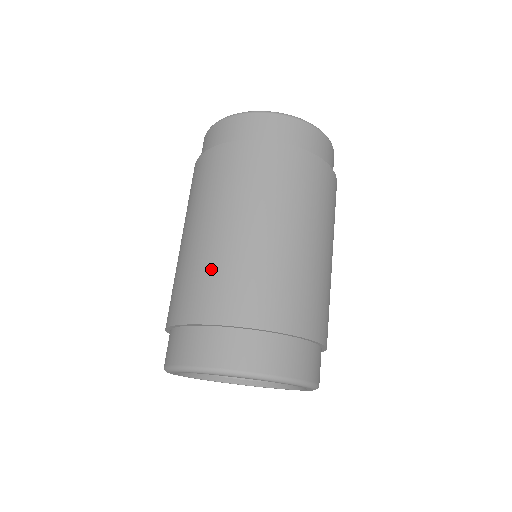
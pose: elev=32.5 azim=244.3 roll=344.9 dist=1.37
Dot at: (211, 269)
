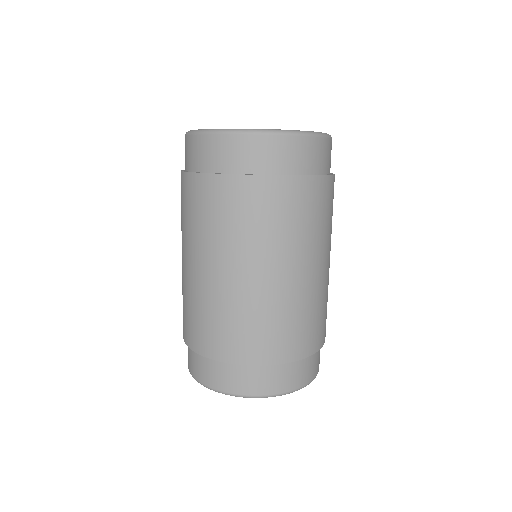
Dot at: (194, 306)
